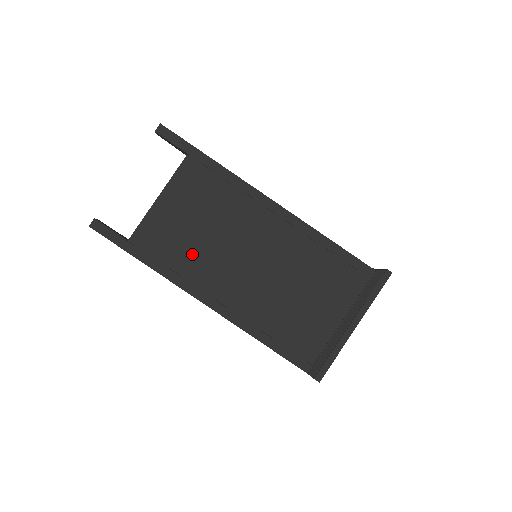
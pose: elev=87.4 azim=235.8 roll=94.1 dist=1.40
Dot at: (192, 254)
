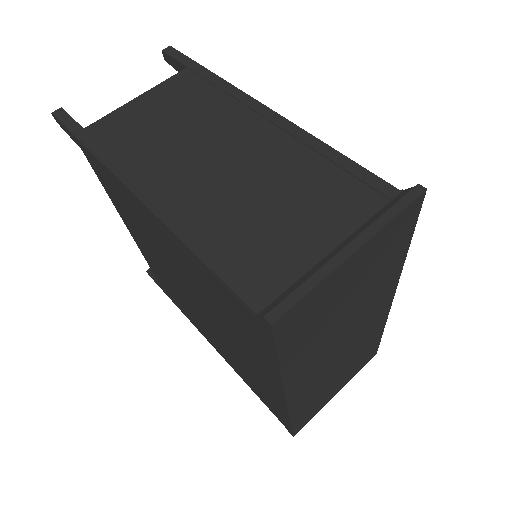
Dot at: (149, 147)
